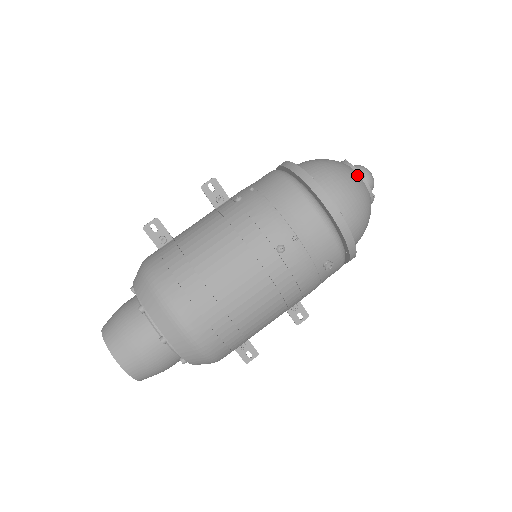
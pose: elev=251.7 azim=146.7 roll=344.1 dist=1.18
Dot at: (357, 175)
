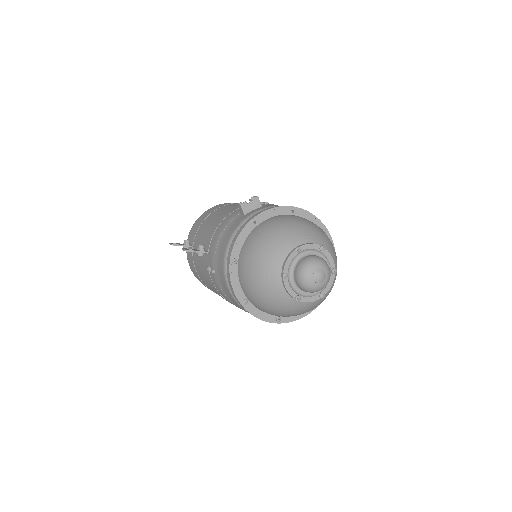
Dot at: (290, 300)
